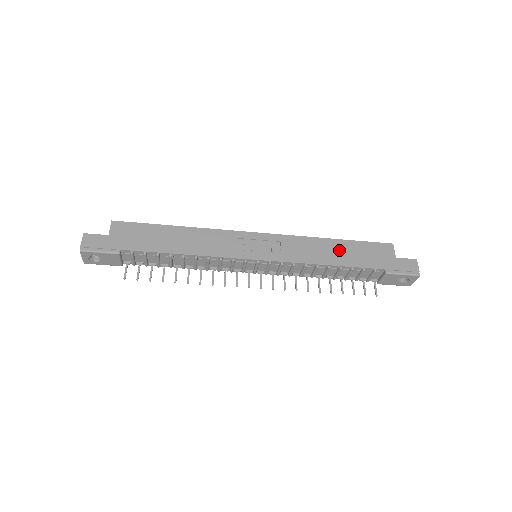
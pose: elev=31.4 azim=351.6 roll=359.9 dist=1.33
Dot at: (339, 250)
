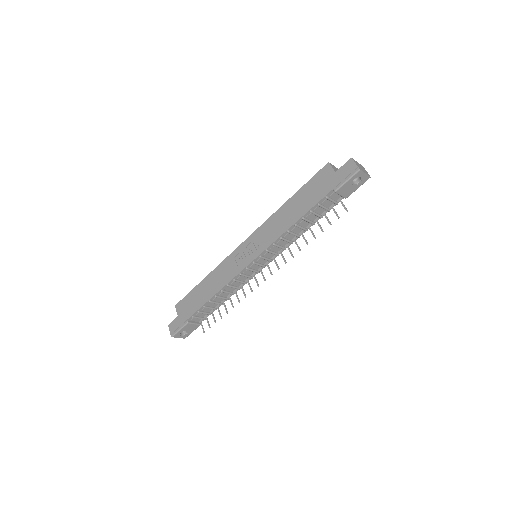
Dot at: (295, 206)
